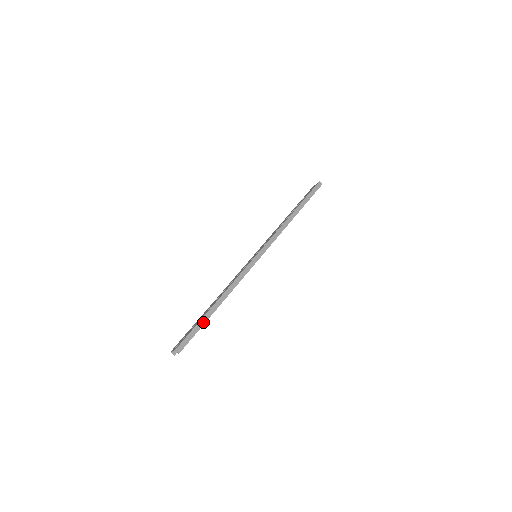
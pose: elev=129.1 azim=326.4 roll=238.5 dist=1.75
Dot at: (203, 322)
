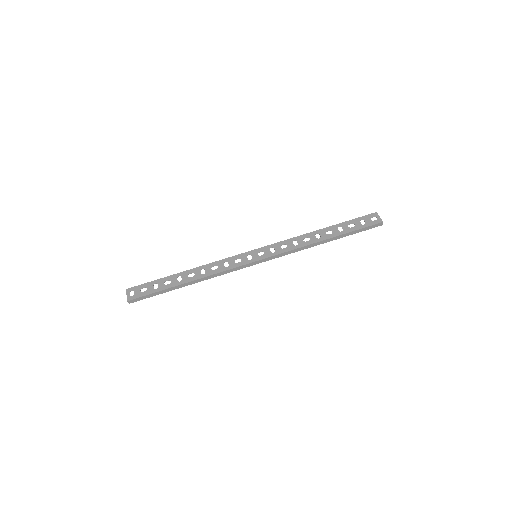
Dot at: (165, 291)
